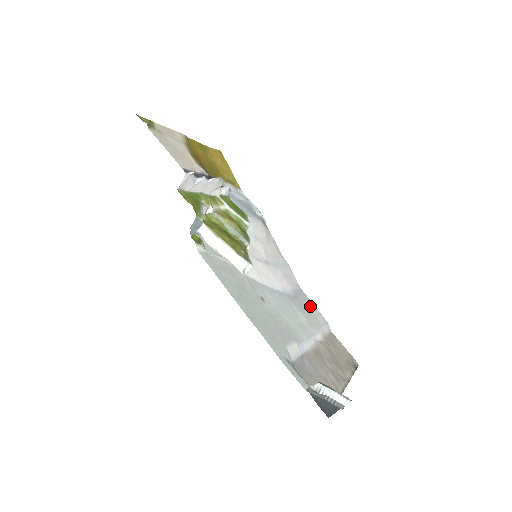
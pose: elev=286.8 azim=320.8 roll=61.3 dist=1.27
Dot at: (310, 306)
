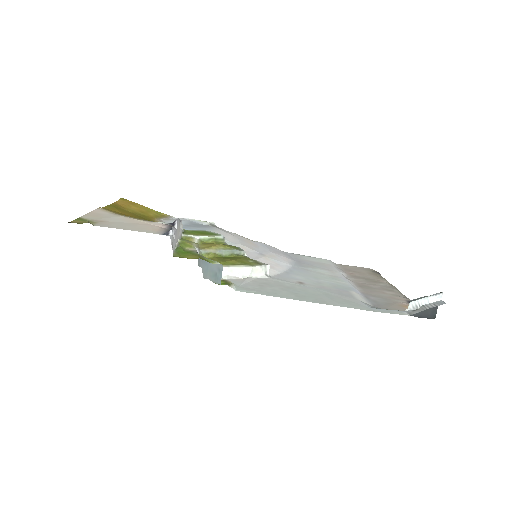
Dot at: (309, 259)
